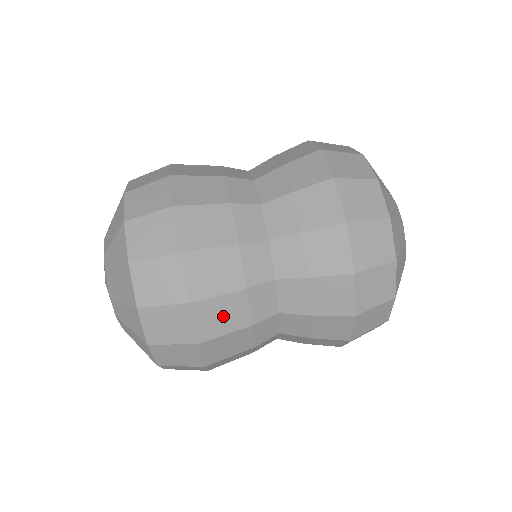
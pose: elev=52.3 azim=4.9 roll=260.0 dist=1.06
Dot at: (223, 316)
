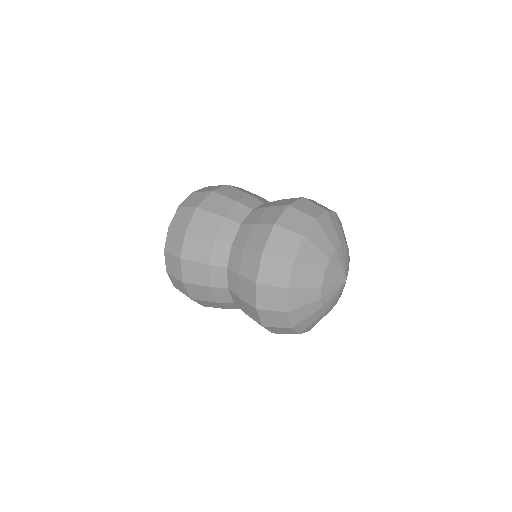
Dot at: (205, 225)
